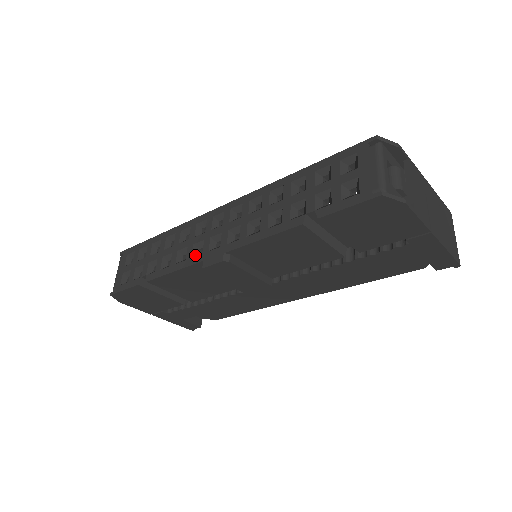
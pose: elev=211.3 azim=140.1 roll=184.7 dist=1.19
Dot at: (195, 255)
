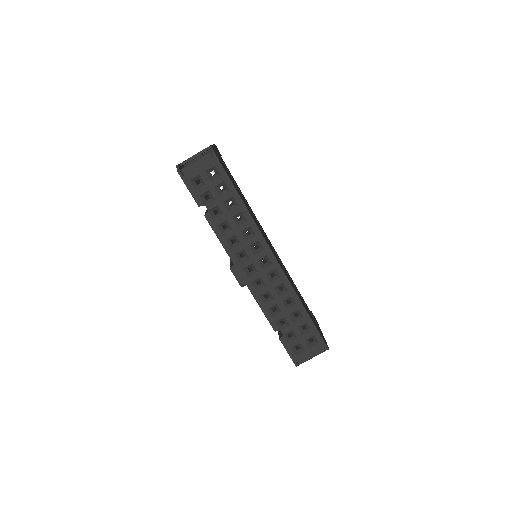
Dot at: (238, 254)
